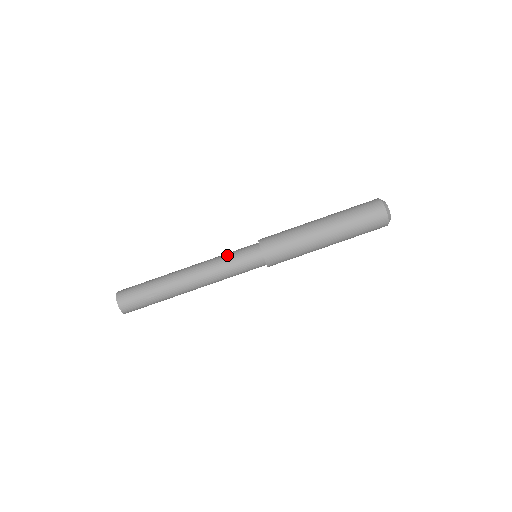
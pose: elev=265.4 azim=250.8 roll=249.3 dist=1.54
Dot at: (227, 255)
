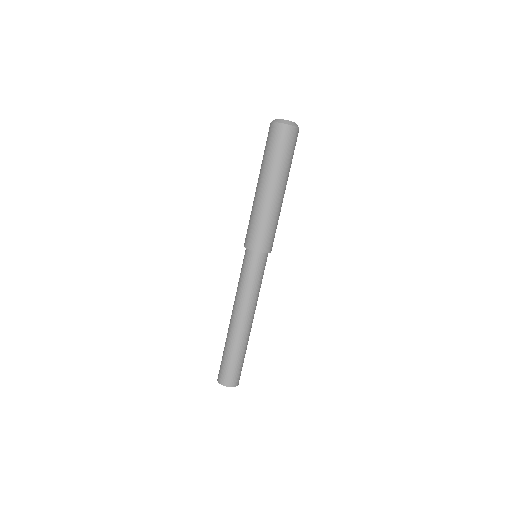
Dot at: (239, 279)
